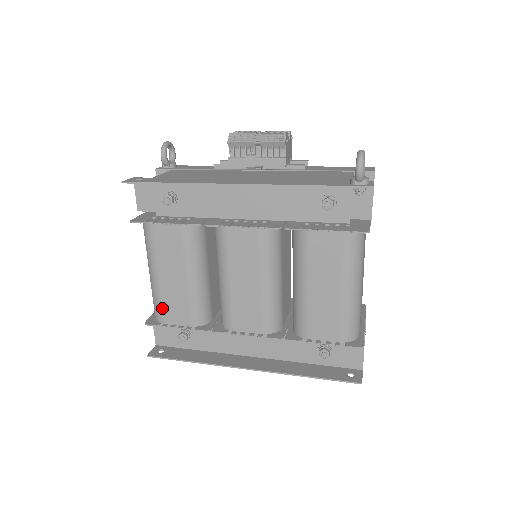
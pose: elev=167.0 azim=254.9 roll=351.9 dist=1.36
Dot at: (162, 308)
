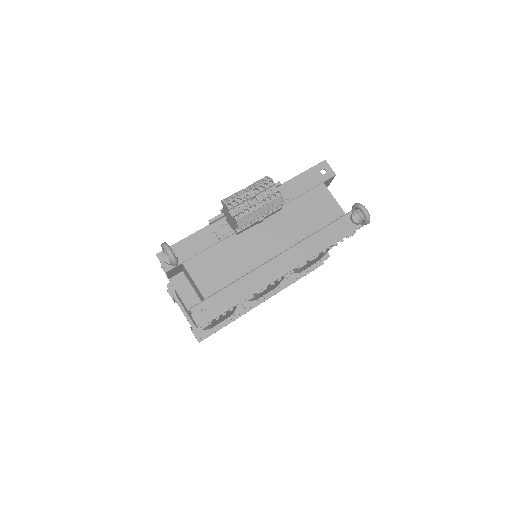
Dot at: occluded
